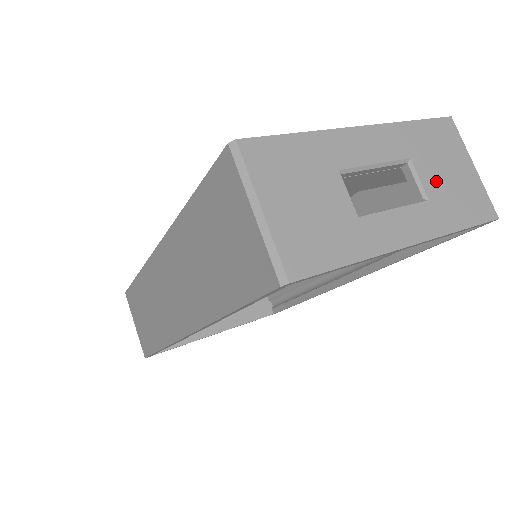
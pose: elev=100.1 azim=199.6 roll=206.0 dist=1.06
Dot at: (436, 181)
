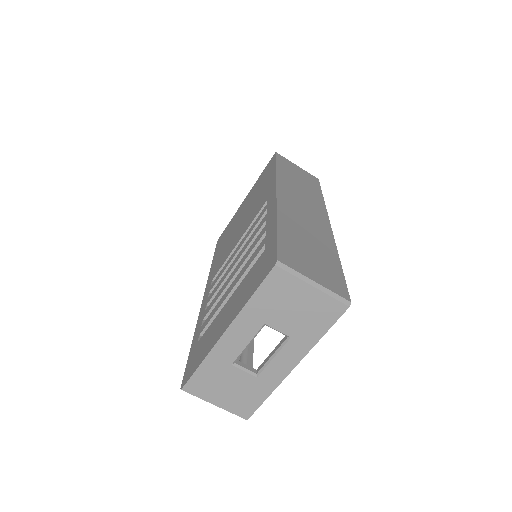
Dot at: (289, 323)
